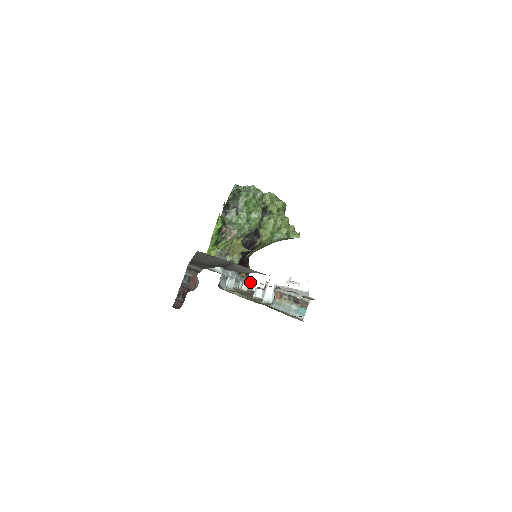
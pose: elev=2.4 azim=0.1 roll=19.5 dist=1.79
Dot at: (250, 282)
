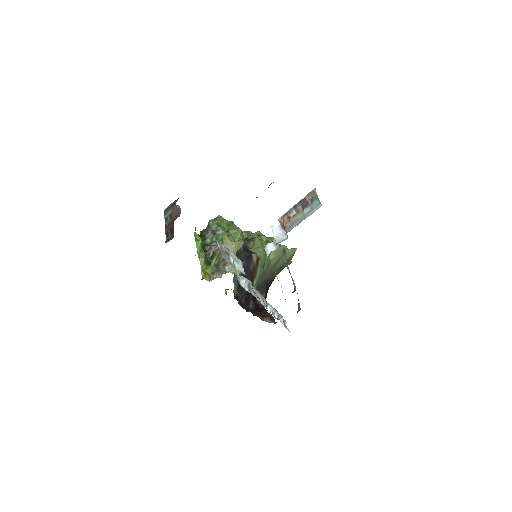
Dot at: (276, 313)
